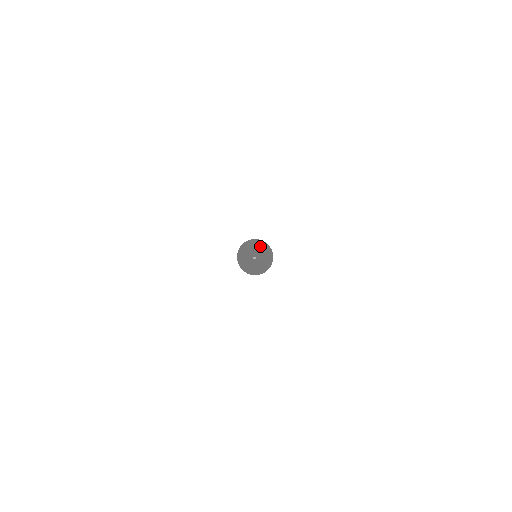
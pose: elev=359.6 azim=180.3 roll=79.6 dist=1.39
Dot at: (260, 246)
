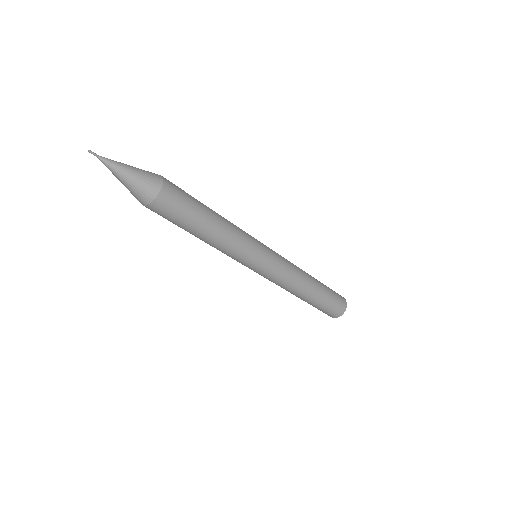
Dot at: occluded
